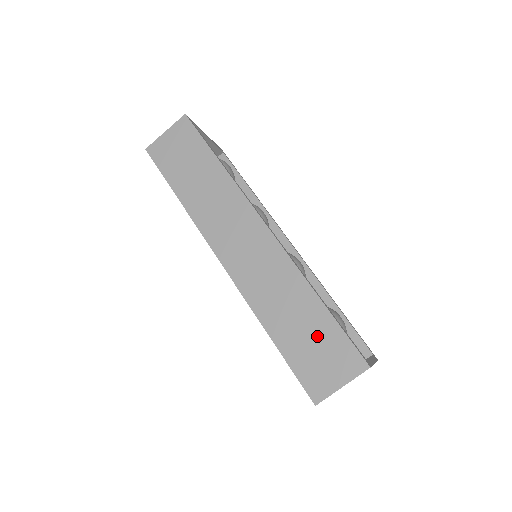
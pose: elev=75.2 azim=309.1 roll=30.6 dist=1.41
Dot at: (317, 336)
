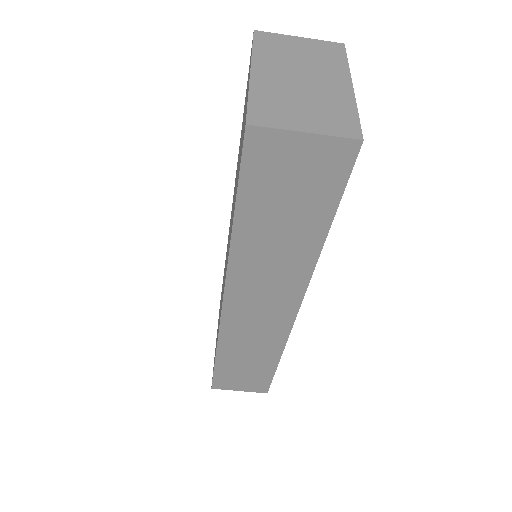
Dot at: (252, 372)
